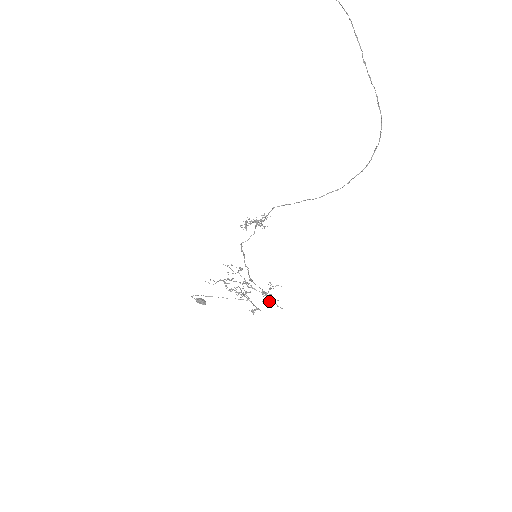
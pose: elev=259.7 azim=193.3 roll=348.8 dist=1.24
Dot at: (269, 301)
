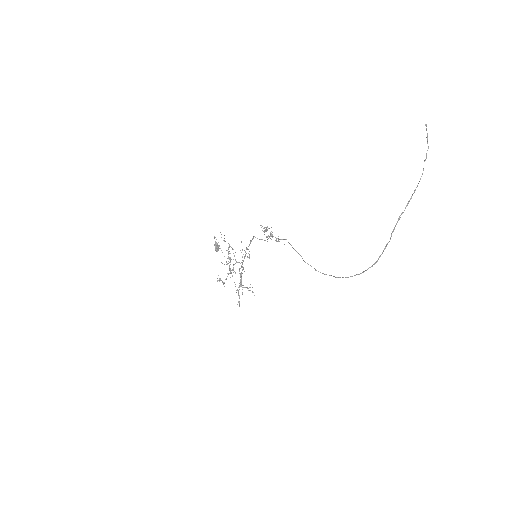
Dot at: occluded
